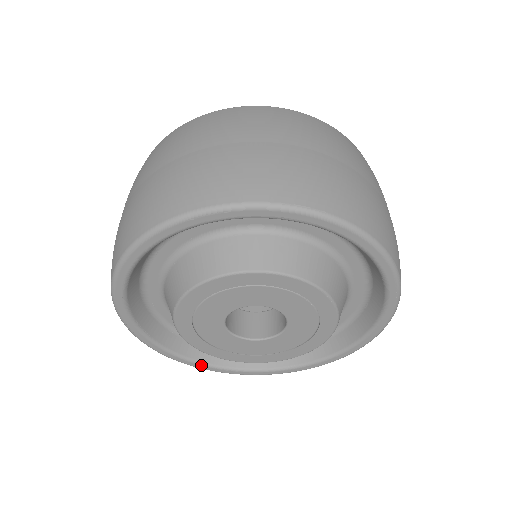
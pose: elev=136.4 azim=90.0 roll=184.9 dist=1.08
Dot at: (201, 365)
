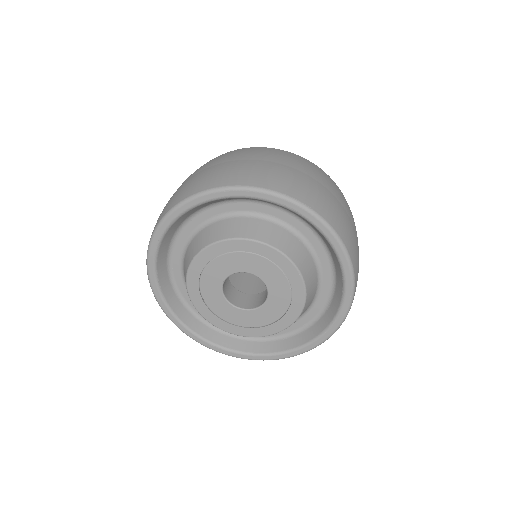
Dot at: (191, 333)
